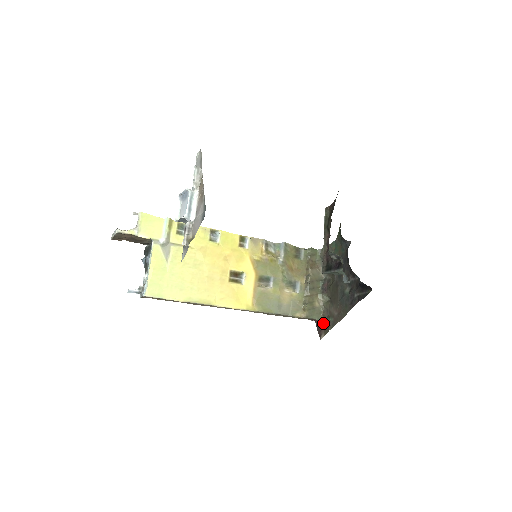
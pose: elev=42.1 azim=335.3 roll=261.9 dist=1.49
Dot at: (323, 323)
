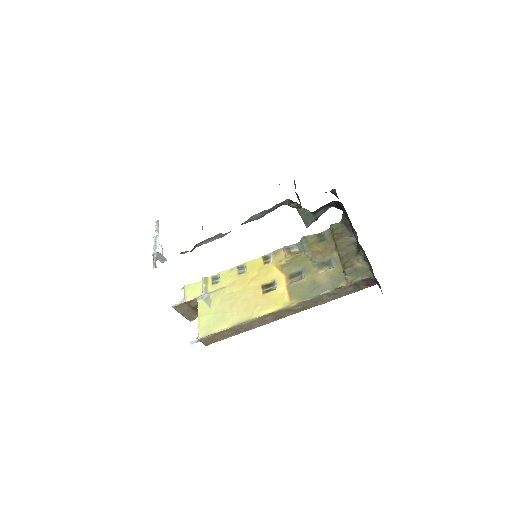
Dot at: (374, 277)
